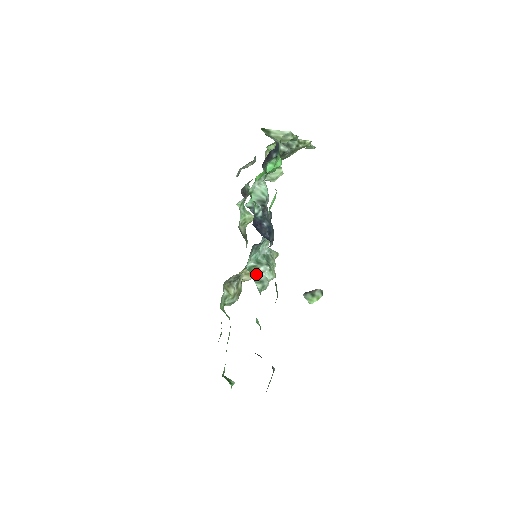
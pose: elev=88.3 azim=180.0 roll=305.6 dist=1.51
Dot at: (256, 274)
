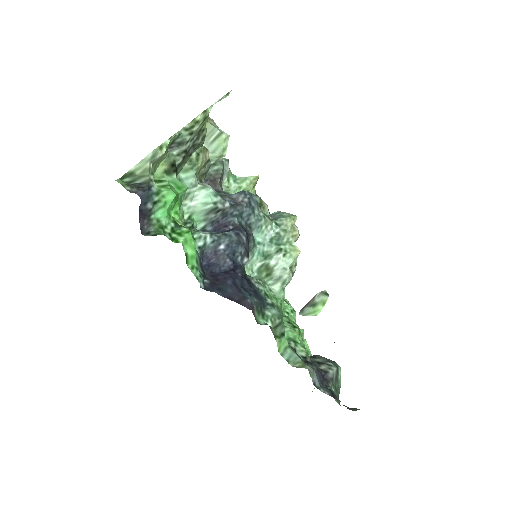
Dot at: (269, 273)
